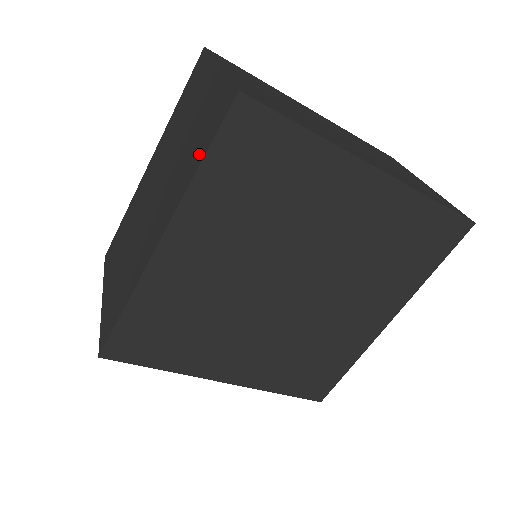
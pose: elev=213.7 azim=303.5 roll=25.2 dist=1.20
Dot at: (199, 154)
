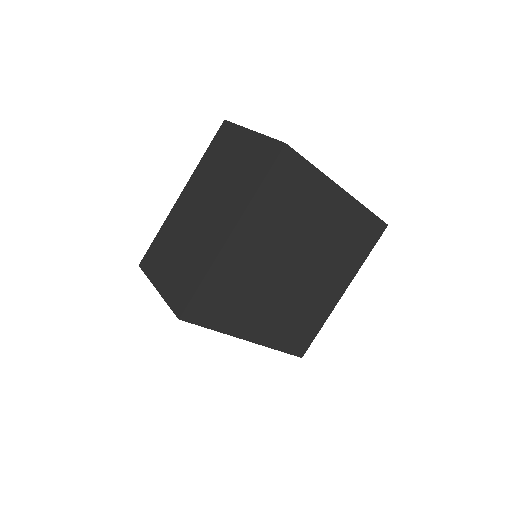
Dot at: (257, 179)
